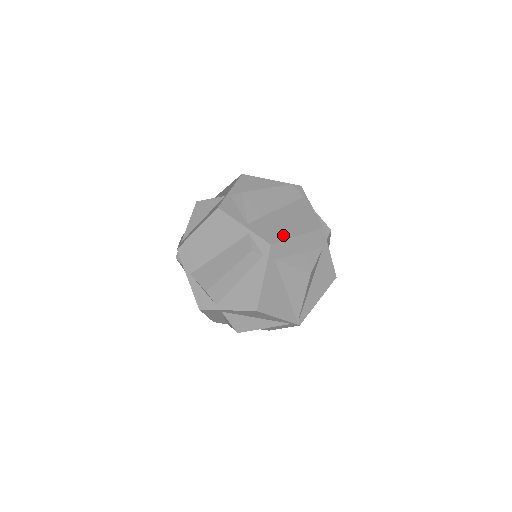
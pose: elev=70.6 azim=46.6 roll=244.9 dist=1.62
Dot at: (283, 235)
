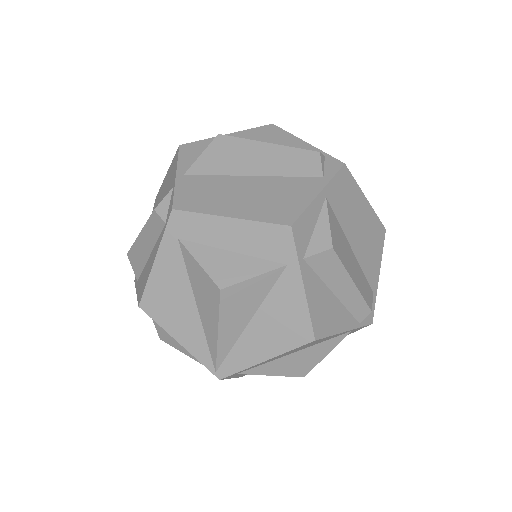
Dot at: (208, 206)
